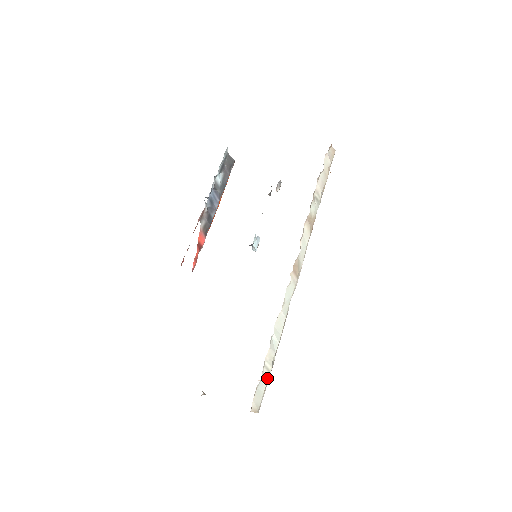
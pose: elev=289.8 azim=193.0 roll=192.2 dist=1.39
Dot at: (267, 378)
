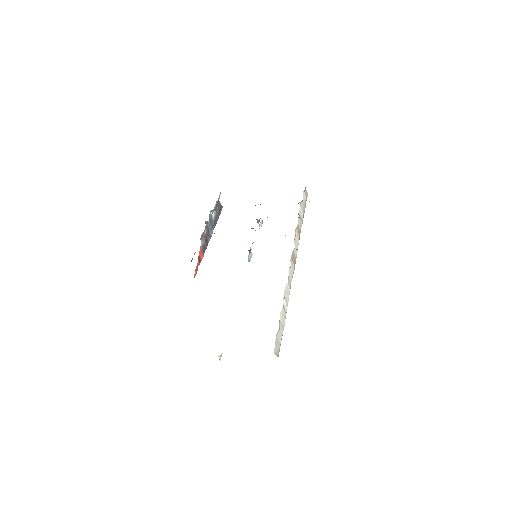
Dot at: (282, 333)
